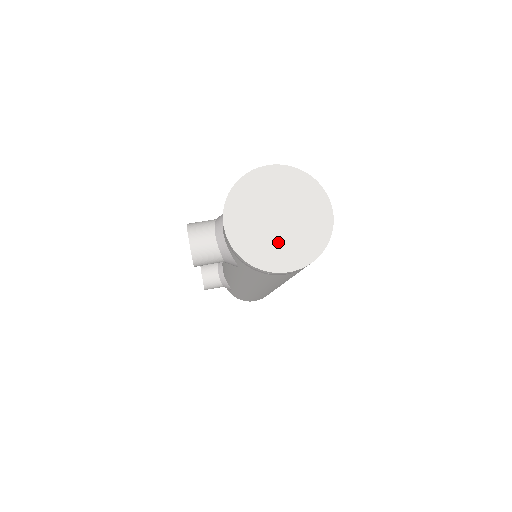
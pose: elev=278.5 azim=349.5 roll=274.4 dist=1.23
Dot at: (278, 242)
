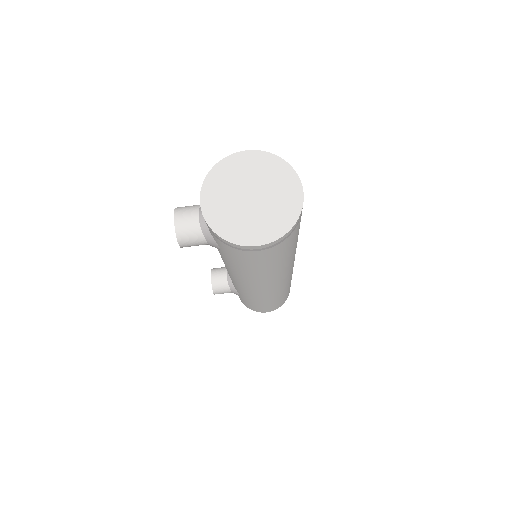
Dot at: (249, 218)
